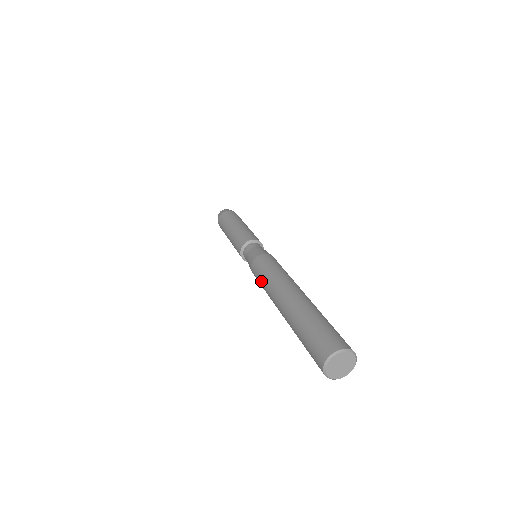
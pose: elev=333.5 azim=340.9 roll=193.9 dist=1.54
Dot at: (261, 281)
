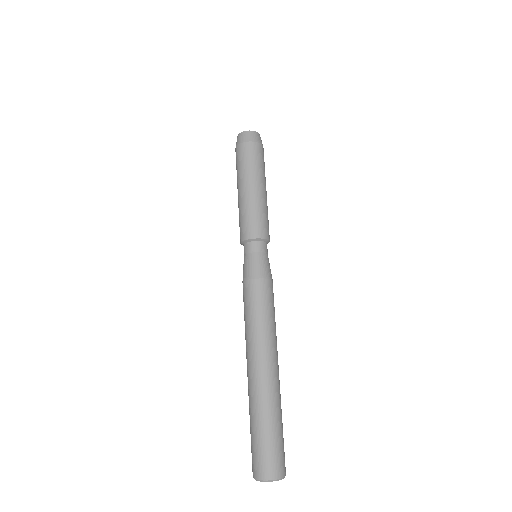
Dot at: (249, 316)
